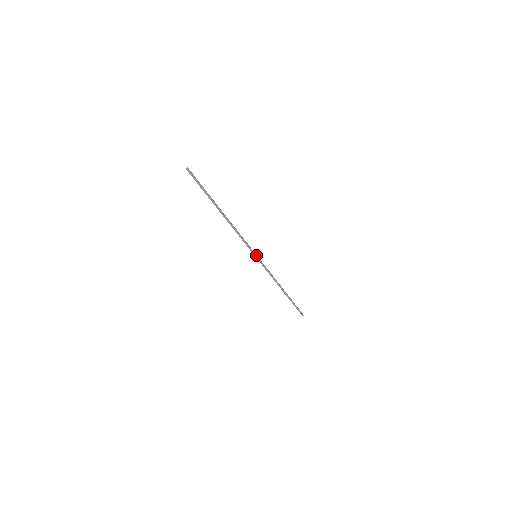
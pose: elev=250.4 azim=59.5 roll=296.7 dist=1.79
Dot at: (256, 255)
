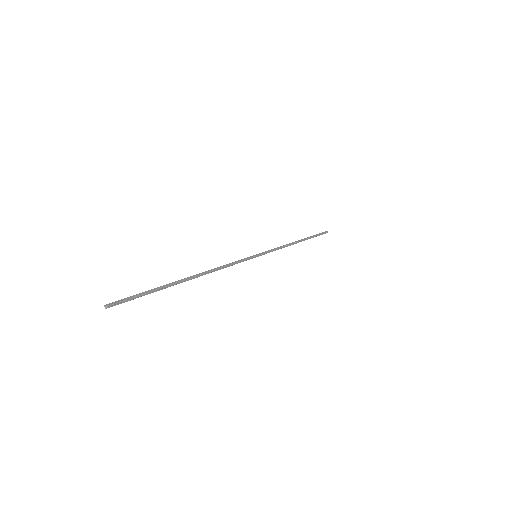
Dot at: (256, 256)
